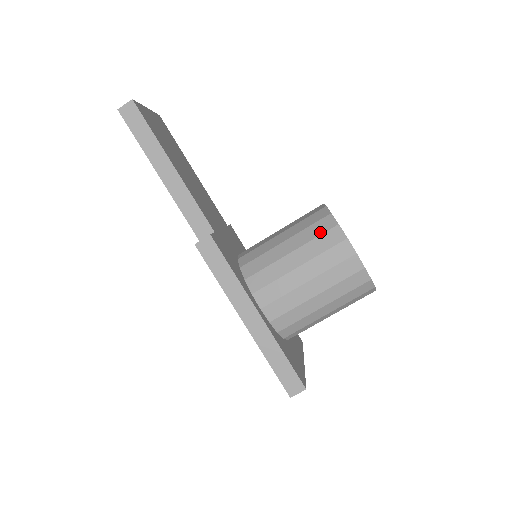
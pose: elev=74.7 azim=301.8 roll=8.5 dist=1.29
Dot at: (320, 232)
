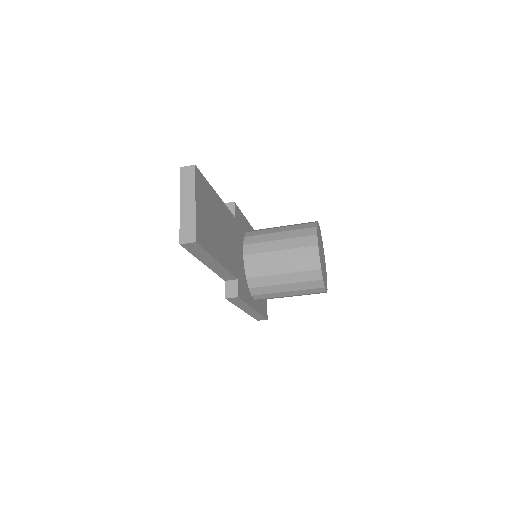
Dot at: (309, 279)
